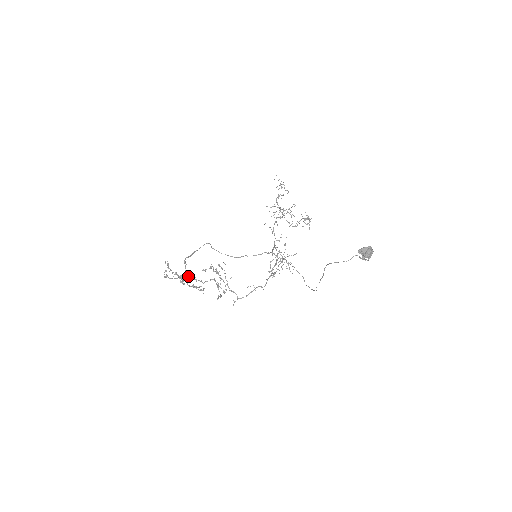
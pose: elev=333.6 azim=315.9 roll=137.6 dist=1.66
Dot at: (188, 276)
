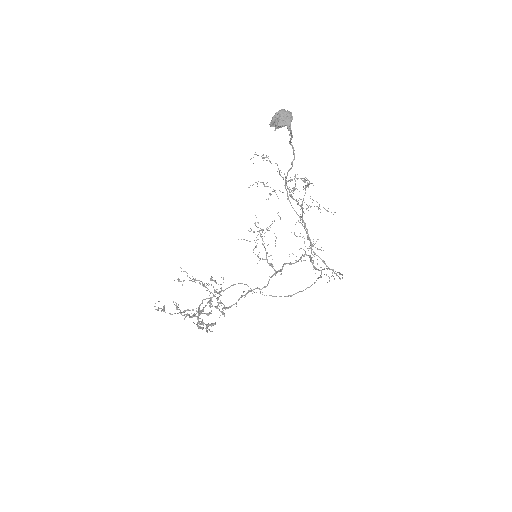
Dot at: occluded
